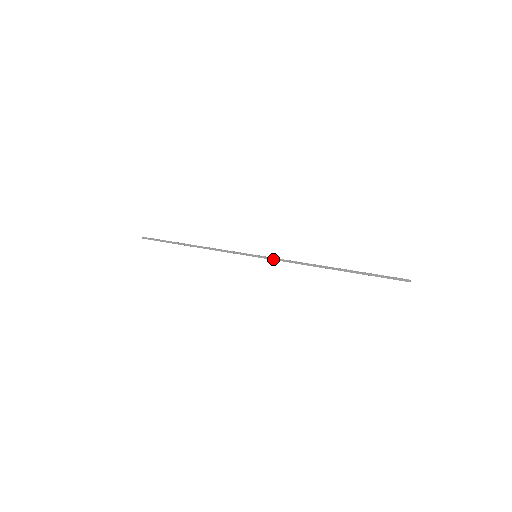
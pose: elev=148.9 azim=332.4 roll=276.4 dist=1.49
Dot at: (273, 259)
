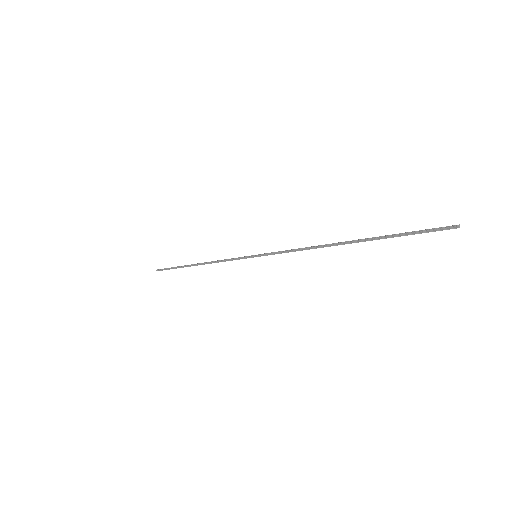
Dot at: occluded
